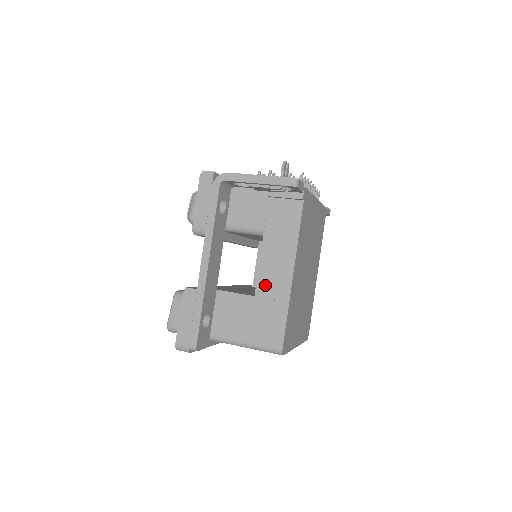
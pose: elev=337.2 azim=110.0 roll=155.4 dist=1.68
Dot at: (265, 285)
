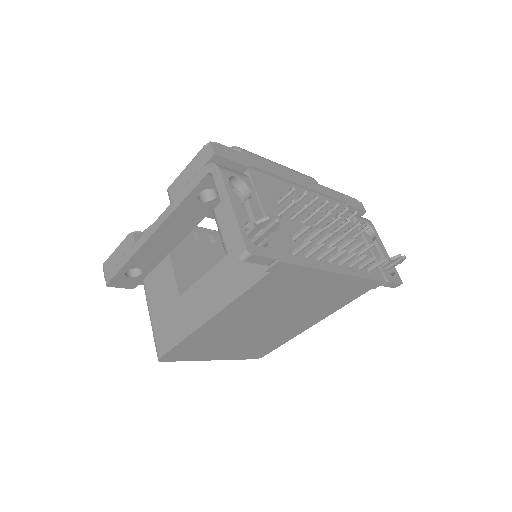
Dot at: (190, 299)
